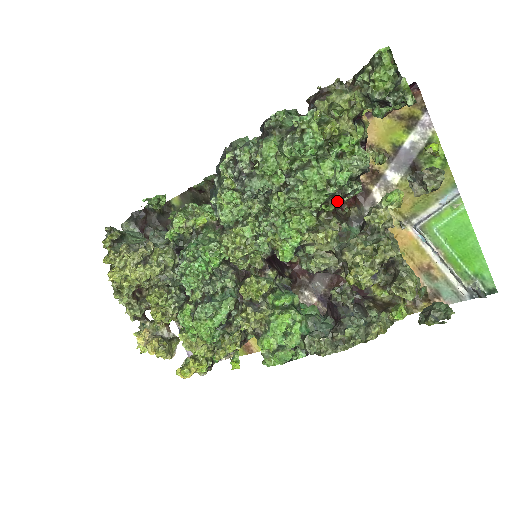
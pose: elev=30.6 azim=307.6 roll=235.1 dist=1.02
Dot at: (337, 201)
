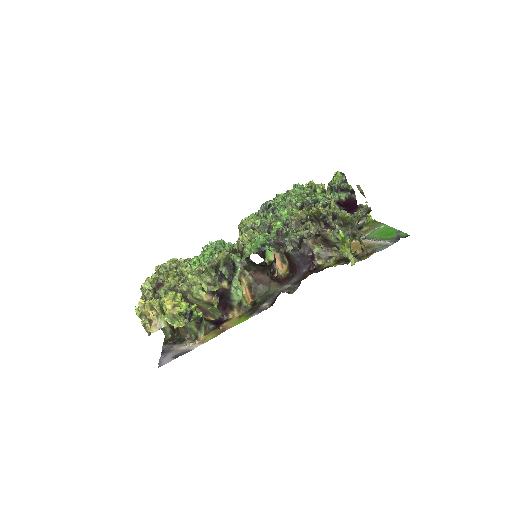
Dot at: occluded
